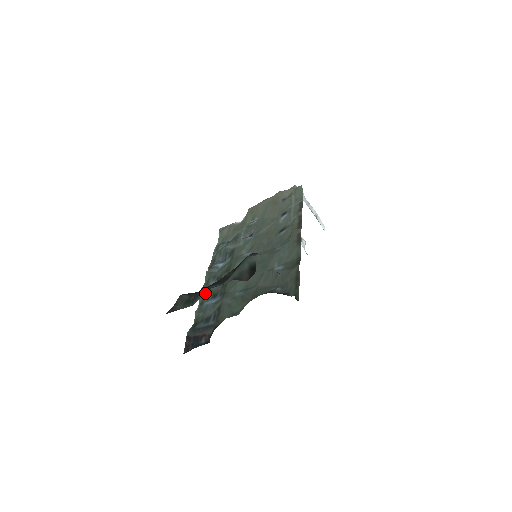
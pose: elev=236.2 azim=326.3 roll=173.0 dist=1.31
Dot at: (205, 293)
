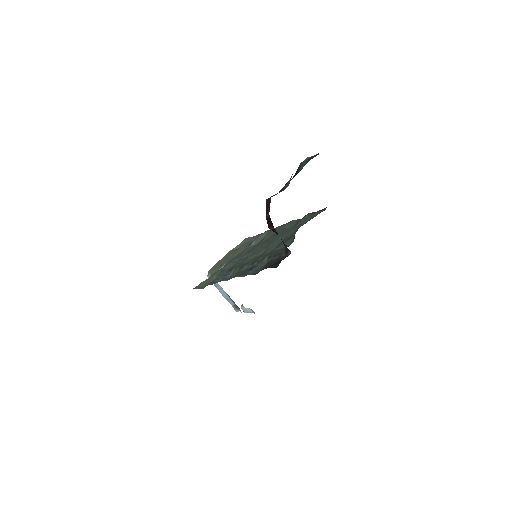
Dot at: (240, 275)
